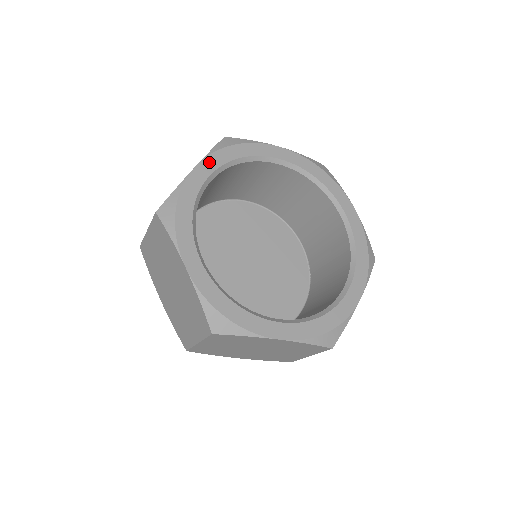
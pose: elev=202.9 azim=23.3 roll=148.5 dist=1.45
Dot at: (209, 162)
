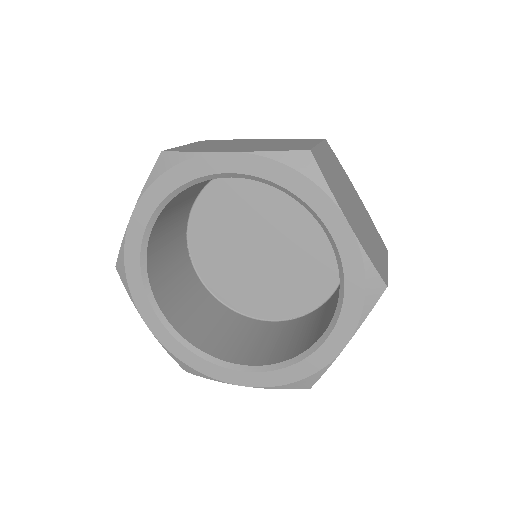
Dot at: (144, 205)
